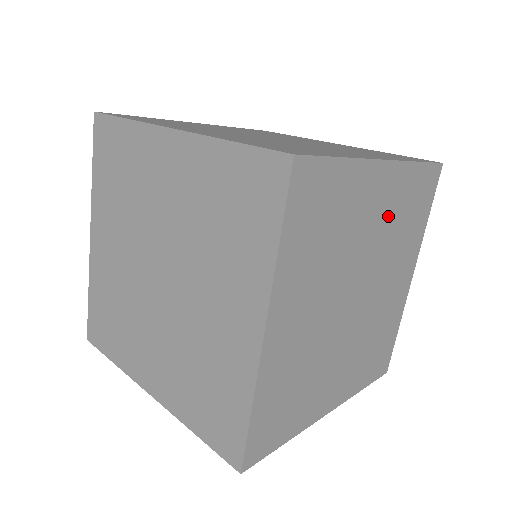
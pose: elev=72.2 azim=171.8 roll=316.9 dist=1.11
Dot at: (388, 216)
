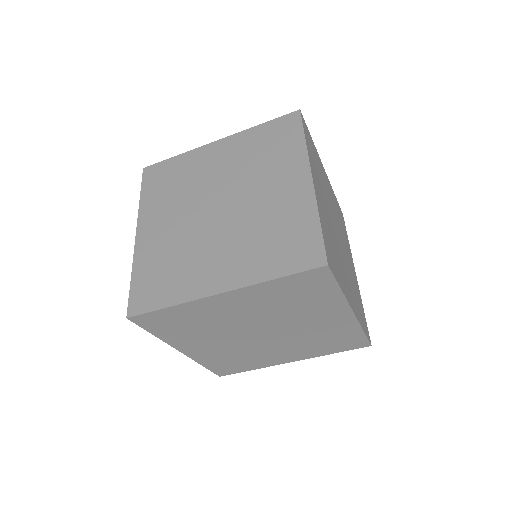
Dot at: (320, 186)
